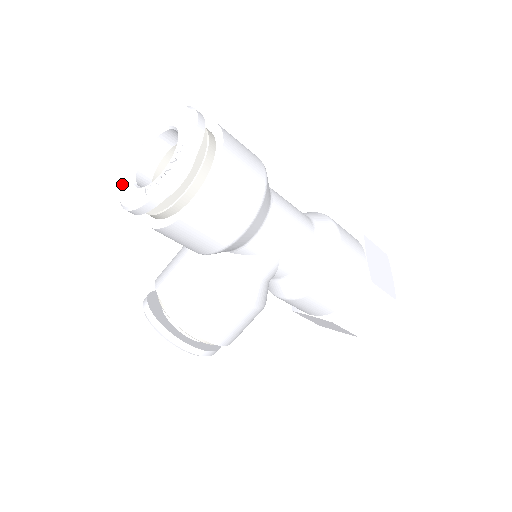
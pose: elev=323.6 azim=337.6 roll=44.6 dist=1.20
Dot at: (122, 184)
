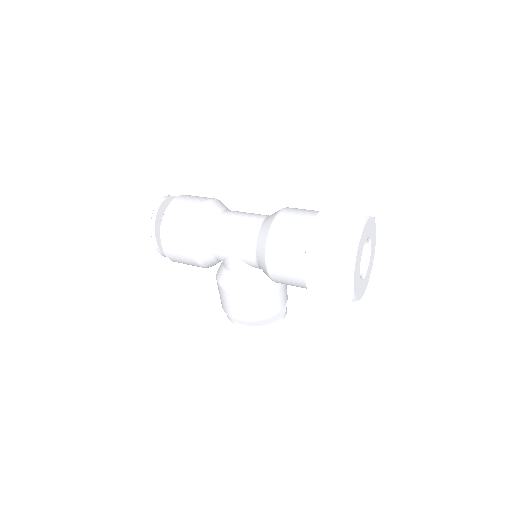
Dot at: occluded
